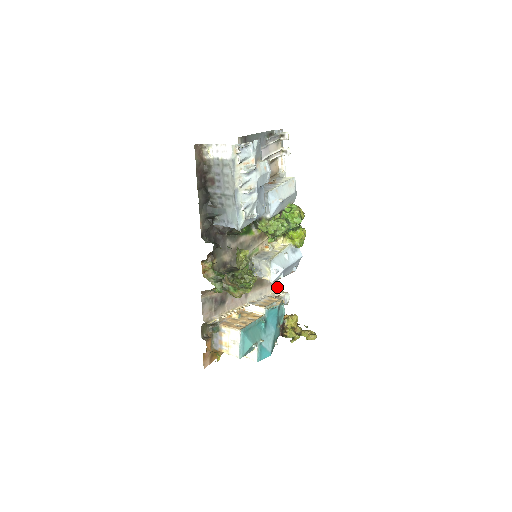
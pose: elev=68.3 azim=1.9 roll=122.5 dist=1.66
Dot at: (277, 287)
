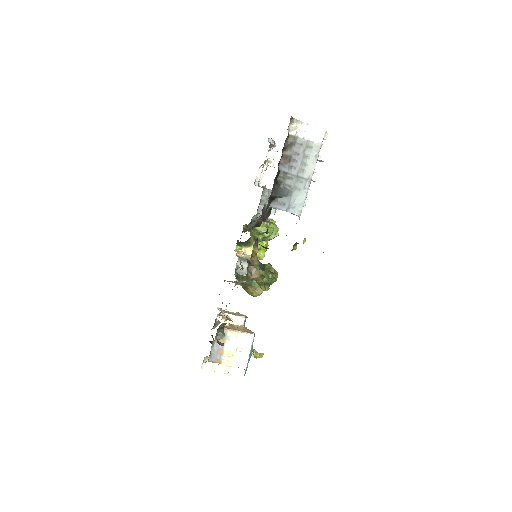
Dot at: occluded
